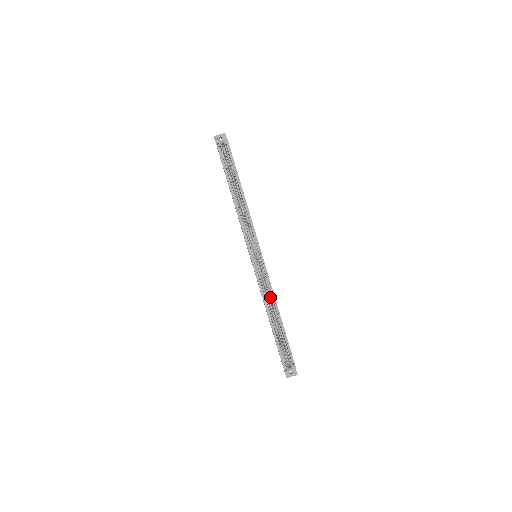
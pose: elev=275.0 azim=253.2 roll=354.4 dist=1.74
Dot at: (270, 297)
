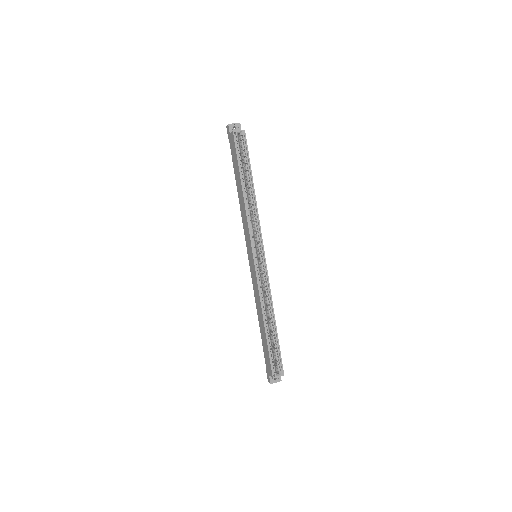
Dot at: (267, 300)
